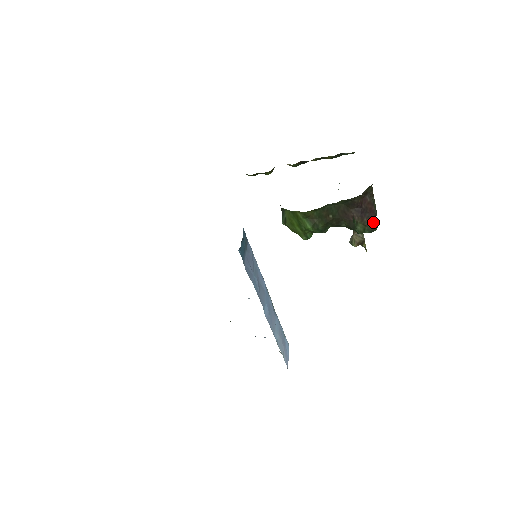
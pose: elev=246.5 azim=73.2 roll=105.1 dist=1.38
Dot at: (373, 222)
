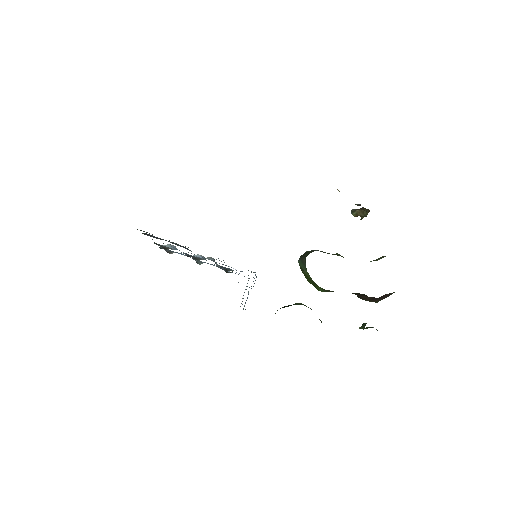
Dot at: (380, 300)
